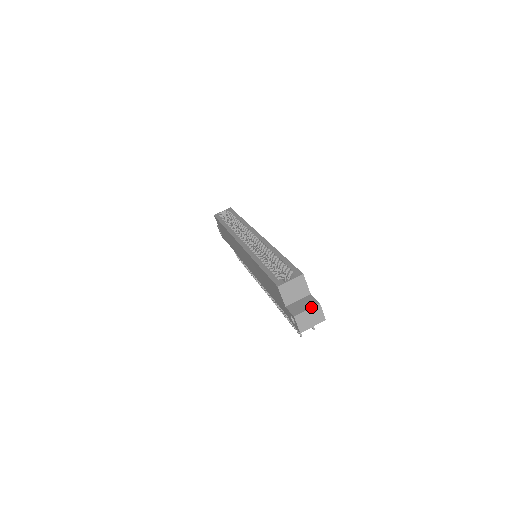
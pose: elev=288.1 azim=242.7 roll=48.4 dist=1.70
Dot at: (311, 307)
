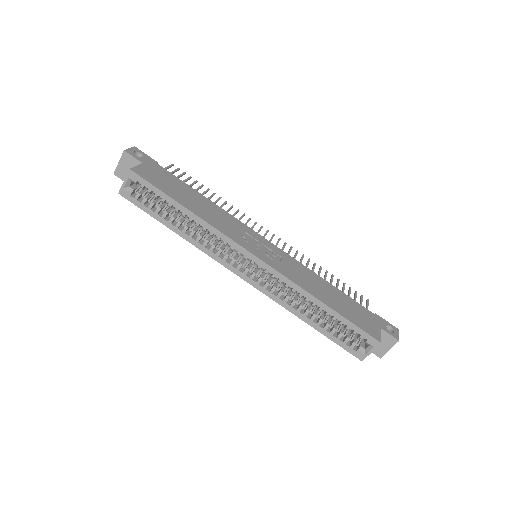
Dot at: occluded
